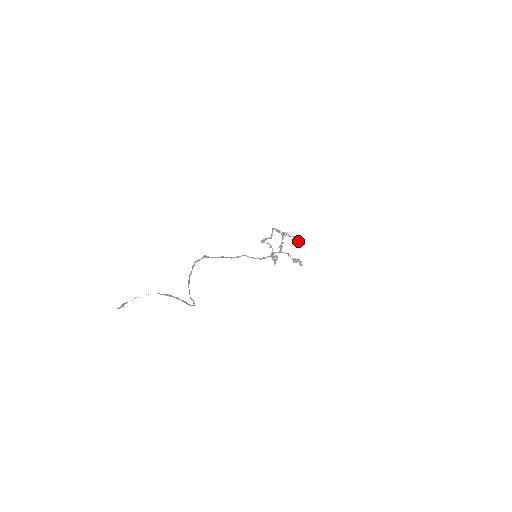
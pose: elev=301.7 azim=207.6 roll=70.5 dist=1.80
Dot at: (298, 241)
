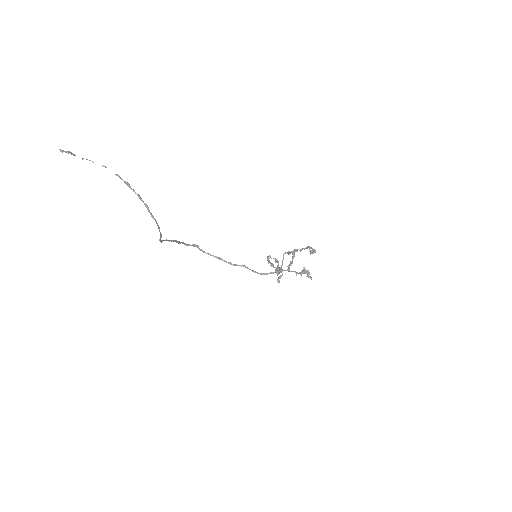
Dot at: (309, 248)
